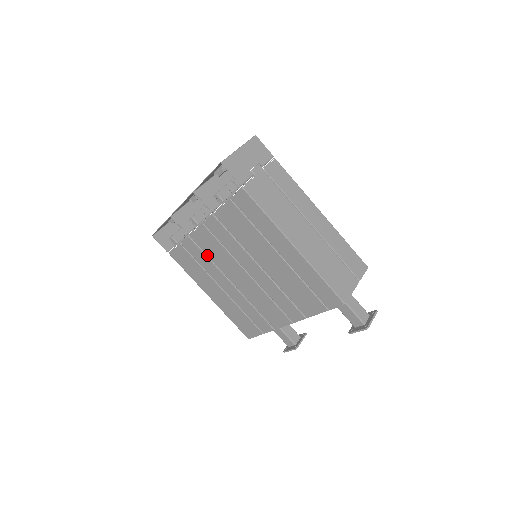
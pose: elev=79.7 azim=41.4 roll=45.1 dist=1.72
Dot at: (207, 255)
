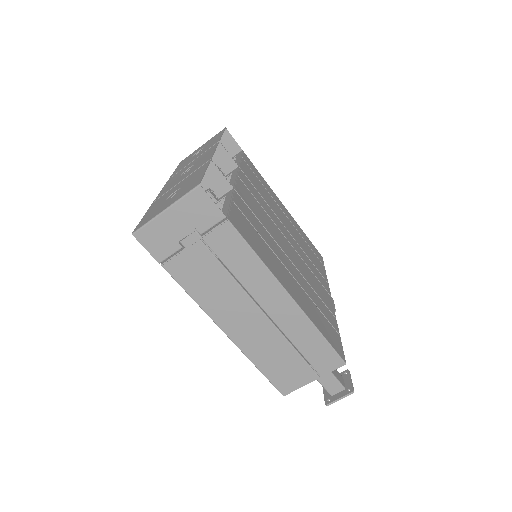
Dot at: occluded
